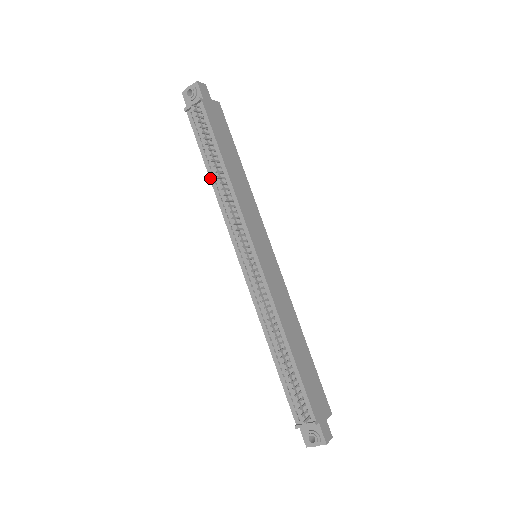
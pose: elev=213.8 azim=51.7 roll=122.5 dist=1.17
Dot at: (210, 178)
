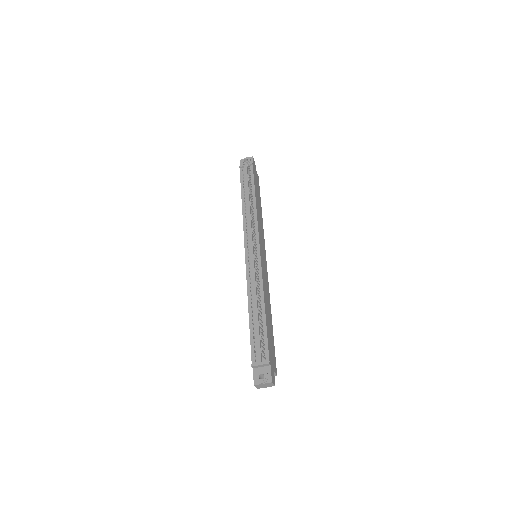
Dot at: (242, 204)
